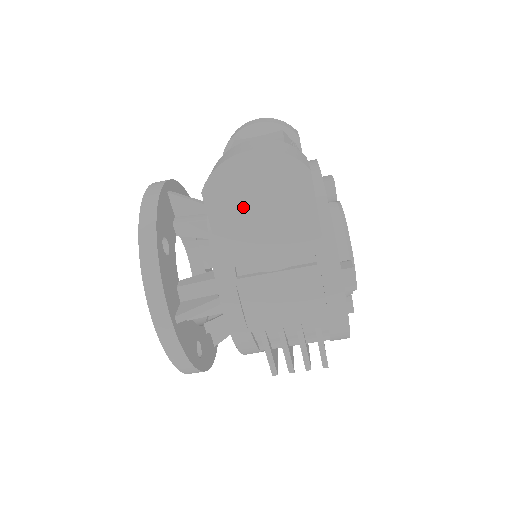
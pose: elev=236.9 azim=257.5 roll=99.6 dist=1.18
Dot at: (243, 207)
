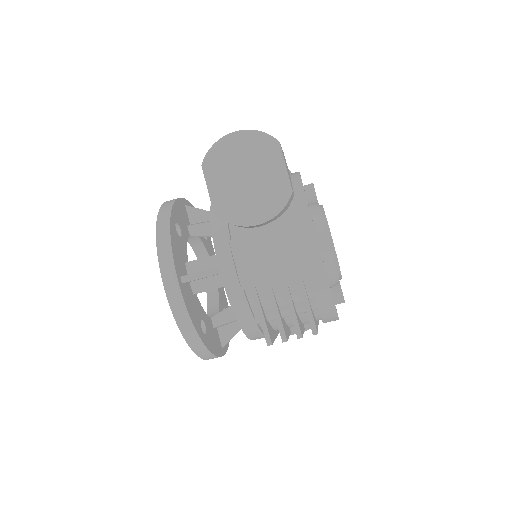
Dot at: (232, 174)
